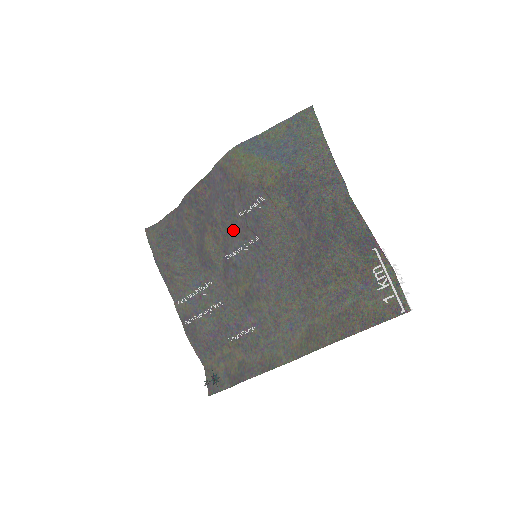
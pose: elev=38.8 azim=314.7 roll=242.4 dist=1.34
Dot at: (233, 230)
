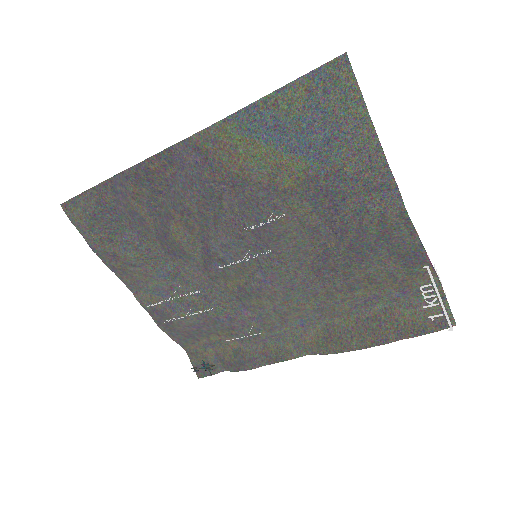
Dot at: (217, 222)
